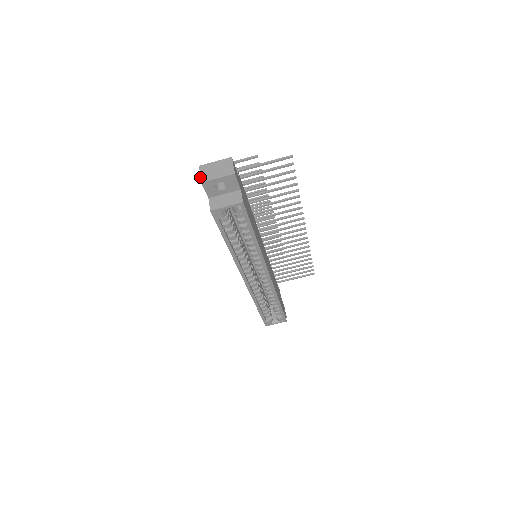
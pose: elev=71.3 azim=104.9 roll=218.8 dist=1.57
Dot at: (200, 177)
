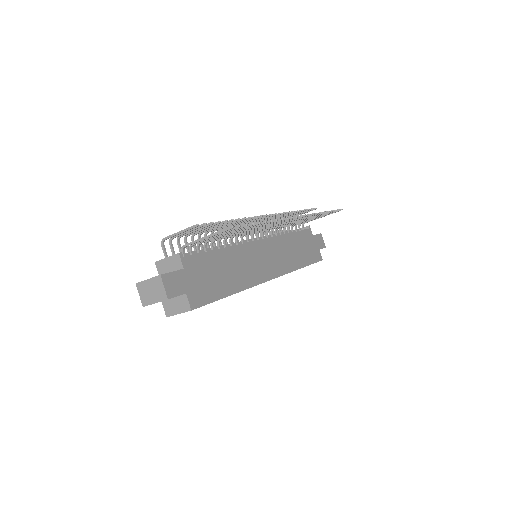
Dot at: occluded
